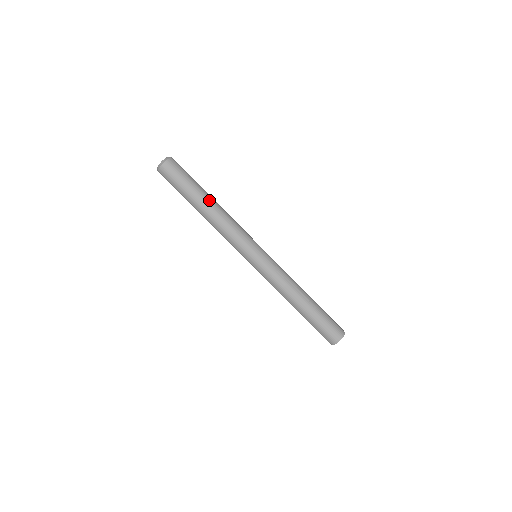
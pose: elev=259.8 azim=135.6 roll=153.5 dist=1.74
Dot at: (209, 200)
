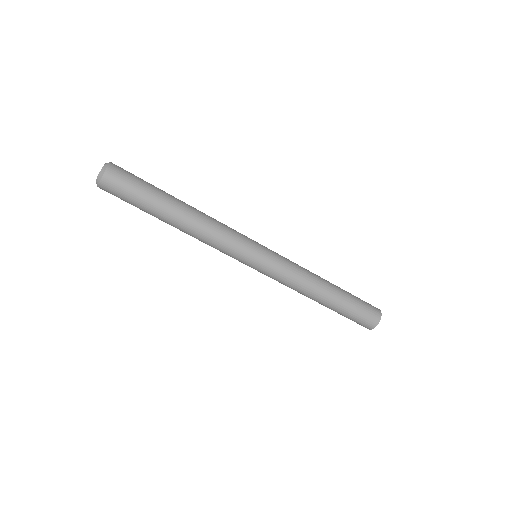
Dot at: (172, 218)
